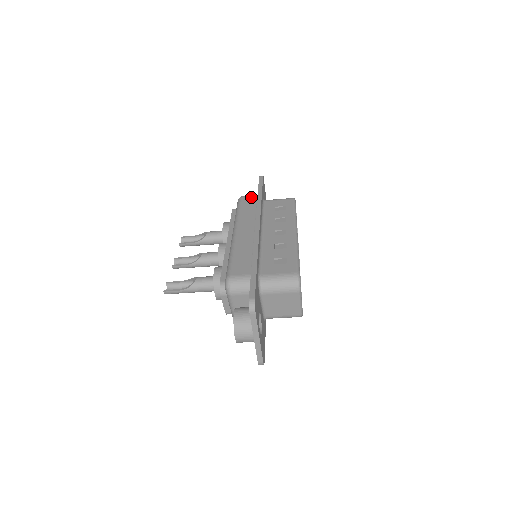
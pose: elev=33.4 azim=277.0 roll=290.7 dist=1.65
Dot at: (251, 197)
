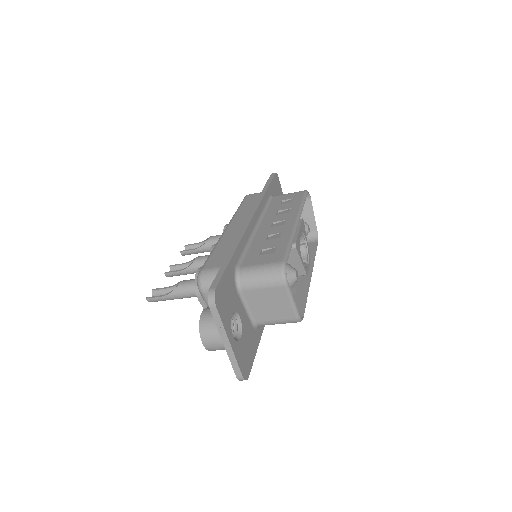
Dot at: (257, 194)
